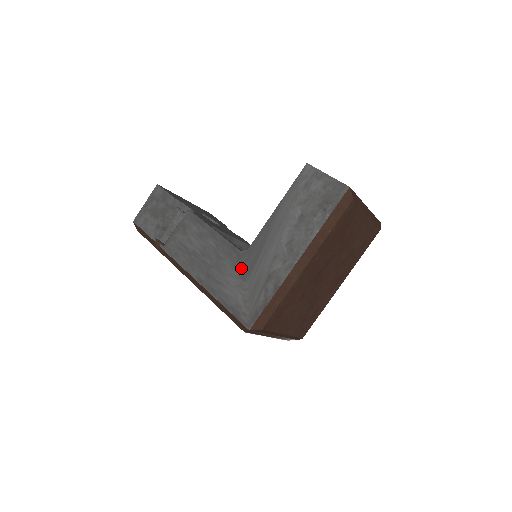
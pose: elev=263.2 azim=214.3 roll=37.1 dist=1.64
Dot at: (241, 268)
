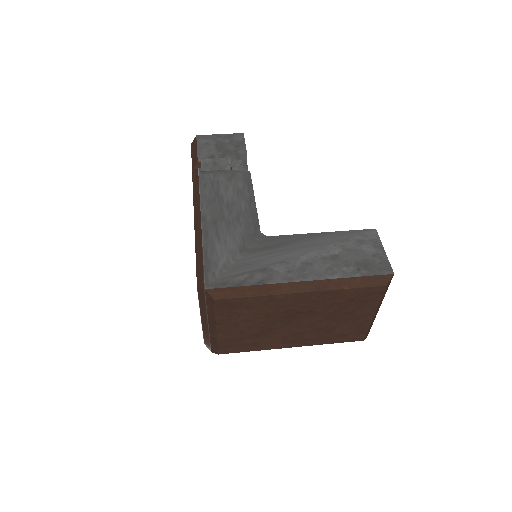
Dot at: (248, 242)
